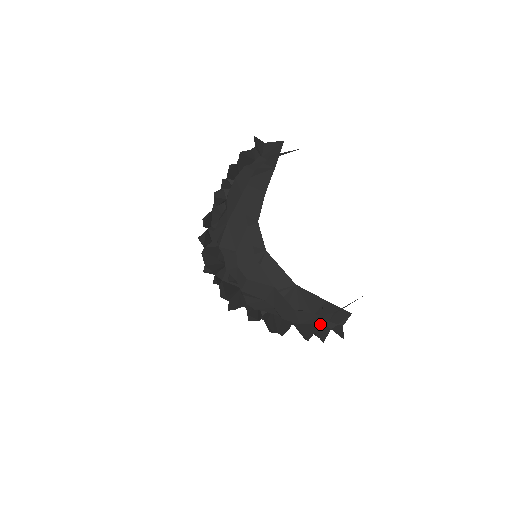
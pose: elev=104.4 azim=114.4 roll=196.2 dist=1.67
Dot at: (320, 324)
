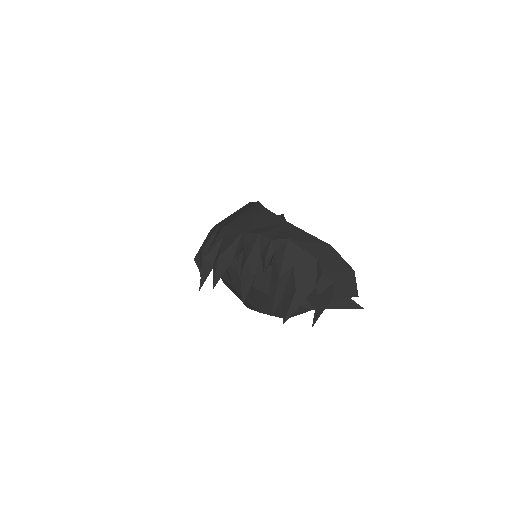
Dot at: occluded
